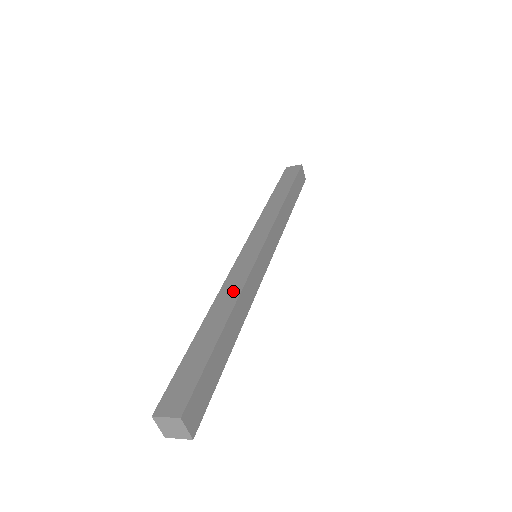
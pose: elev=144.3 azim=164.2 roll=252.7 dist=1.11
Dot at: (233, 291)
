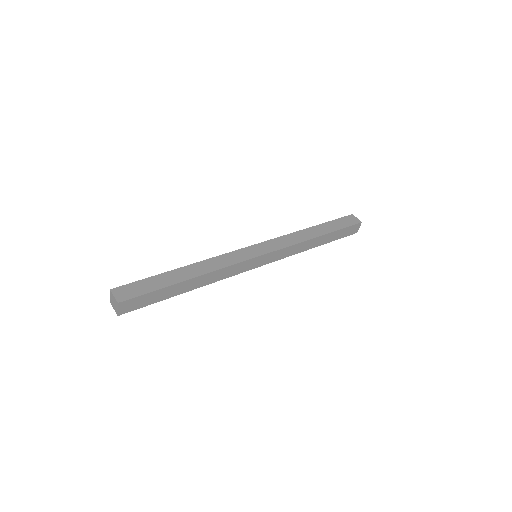
Dot at: (214, 266)
